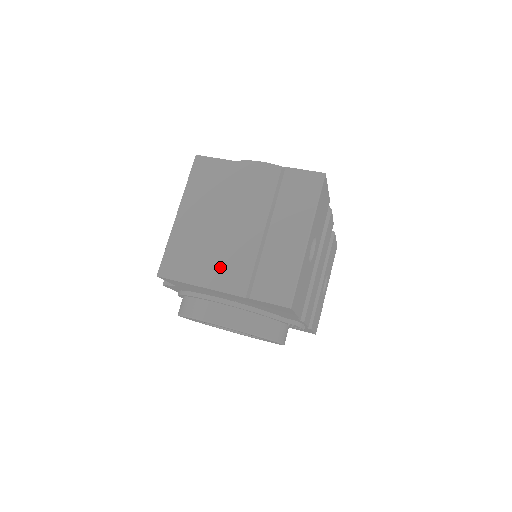
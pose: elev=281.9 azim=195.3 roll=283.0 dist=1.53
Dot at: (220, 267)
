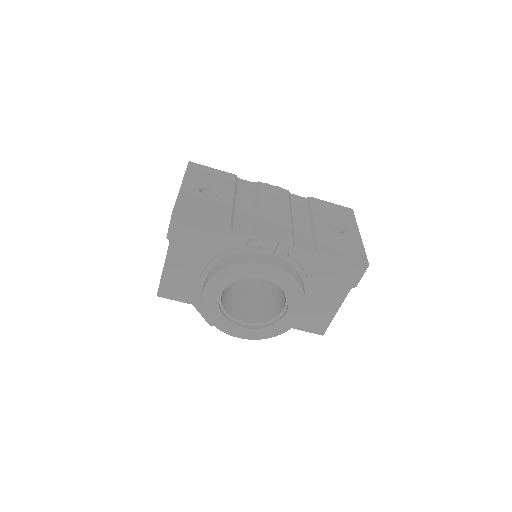
Dot at: occluded
